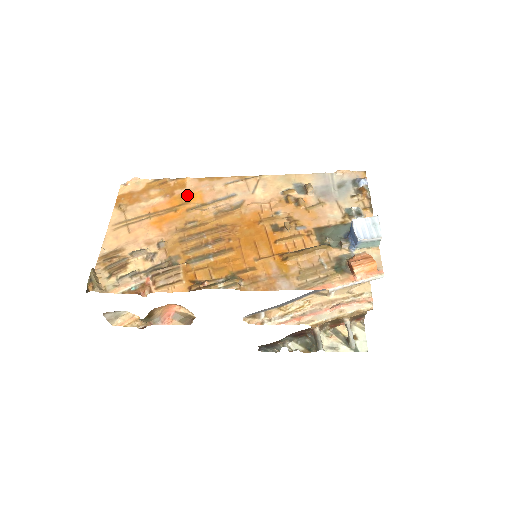
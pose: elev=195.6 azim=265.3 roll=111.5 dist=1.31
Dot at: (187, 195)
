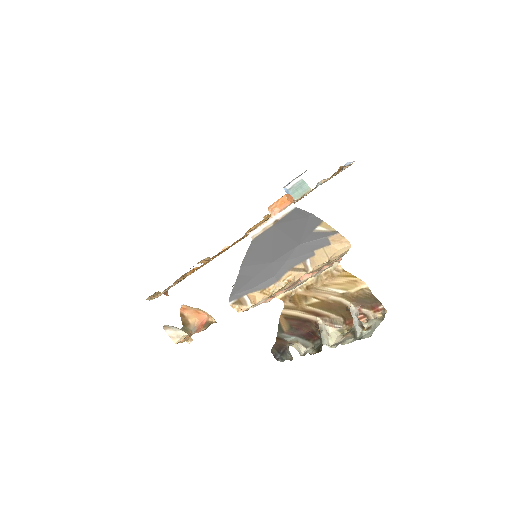
Dot at: occluded
